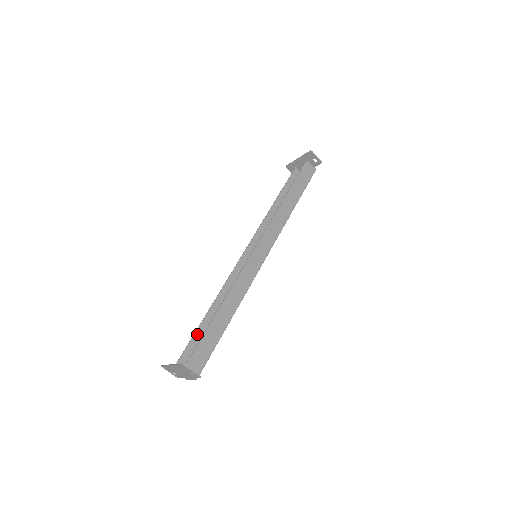
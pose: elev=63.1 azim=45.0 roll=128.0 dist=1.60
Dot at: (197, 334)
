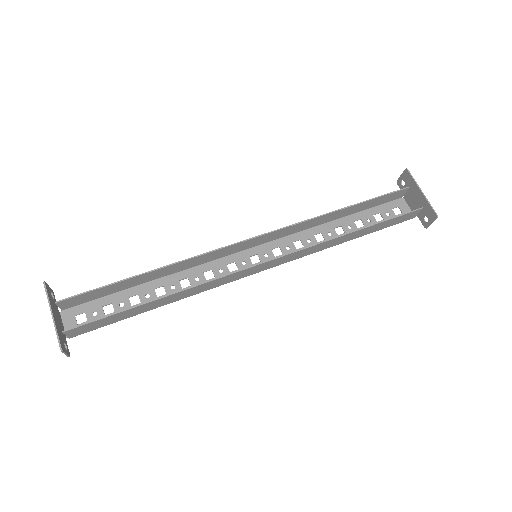
Dot at: (114, 285)
